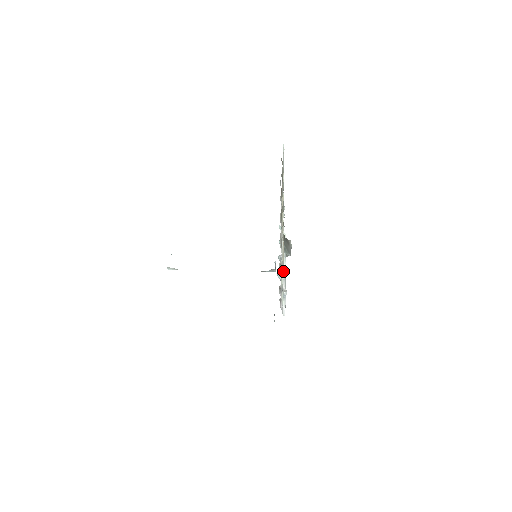
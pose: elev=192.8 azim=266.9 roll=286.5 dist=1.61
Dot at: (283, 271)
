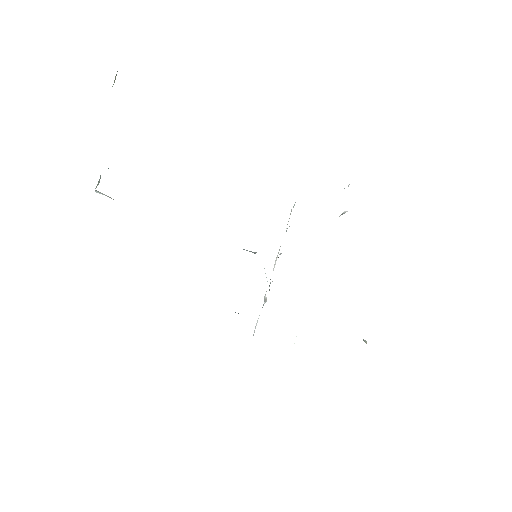
Dot at: (273, 269)
